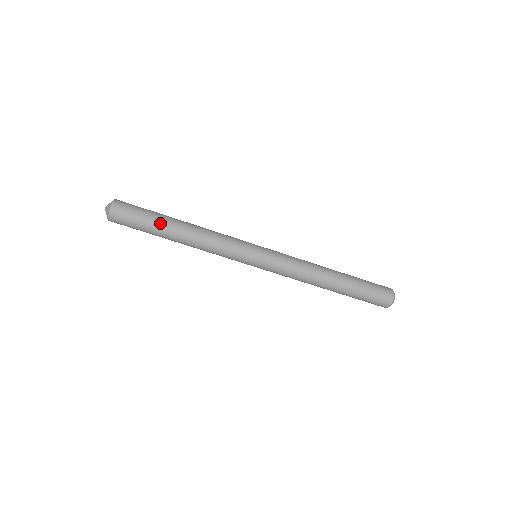
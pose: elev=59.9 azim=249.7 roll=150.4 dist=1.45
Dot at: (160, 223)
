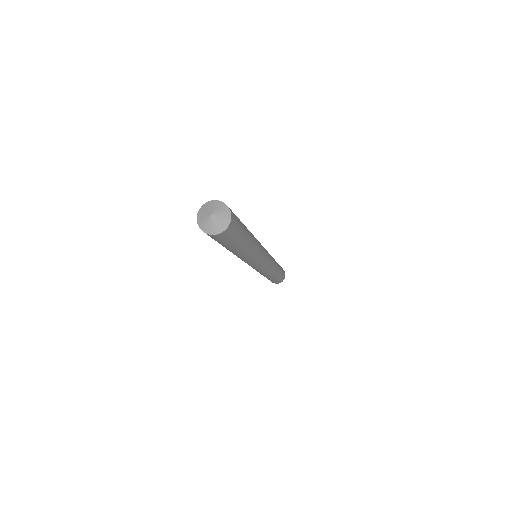
Dot at: (246, 233)
